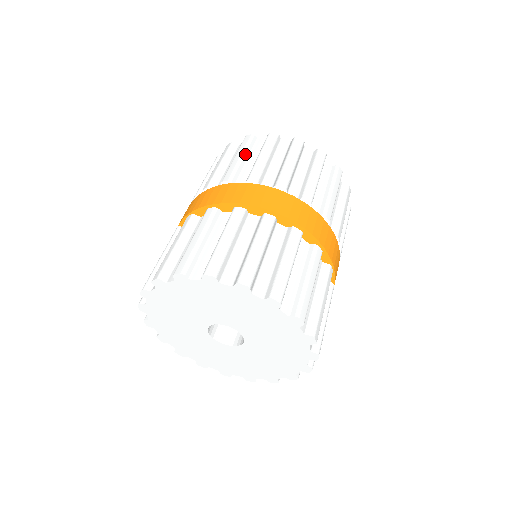
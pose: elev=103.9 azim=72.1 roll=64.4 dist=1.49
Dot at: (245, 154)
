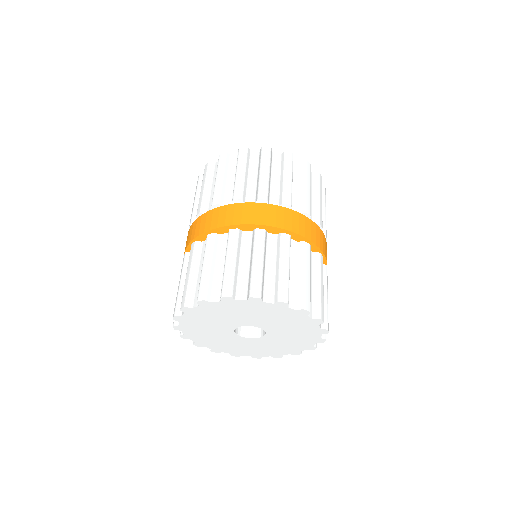
Dot at: (224, 174)
